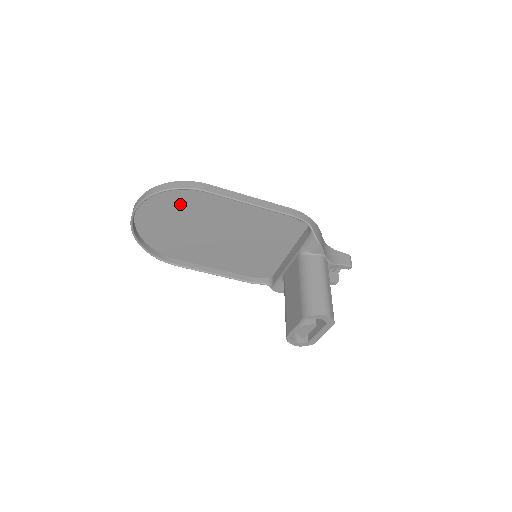
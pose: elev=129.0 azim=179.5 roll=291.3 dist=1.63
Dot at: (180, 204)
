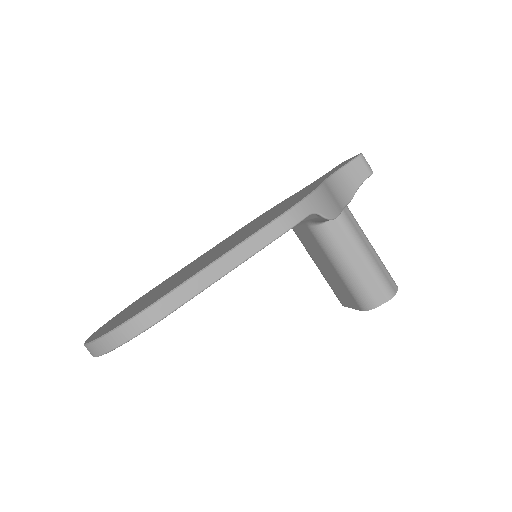
Dot at: occluded
